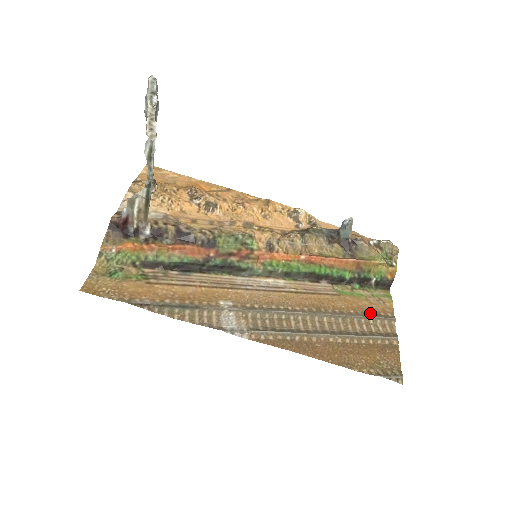
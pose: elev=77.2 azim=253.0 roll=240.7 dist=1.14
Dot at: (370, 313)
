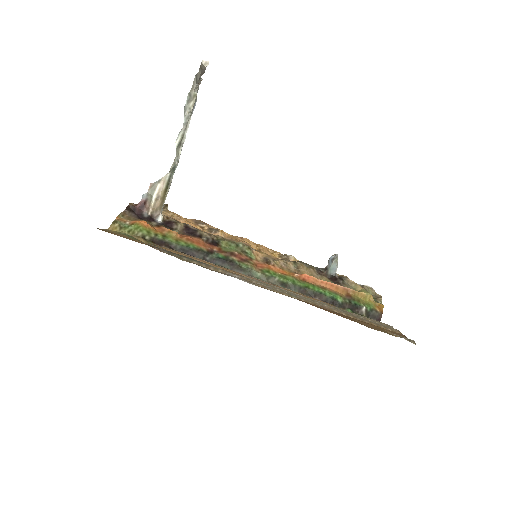
Dot at: occluded
